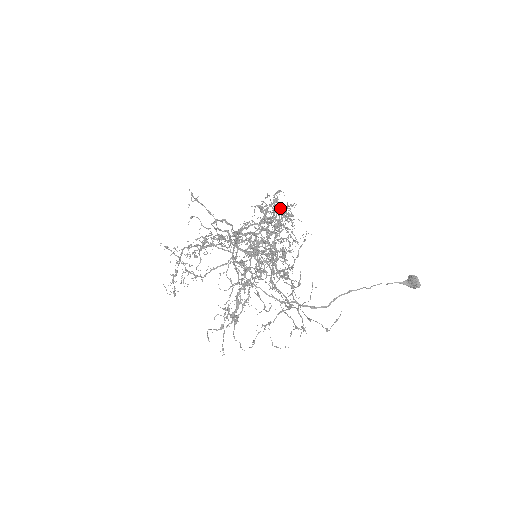
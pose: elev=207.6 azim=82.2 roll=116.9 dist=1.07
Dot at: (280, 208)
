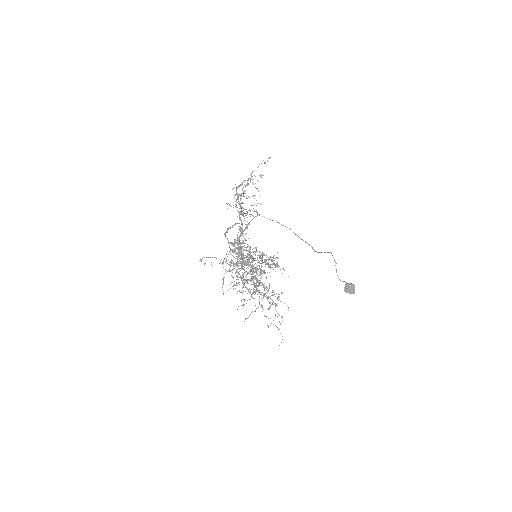
Dot at: (236, 264)
